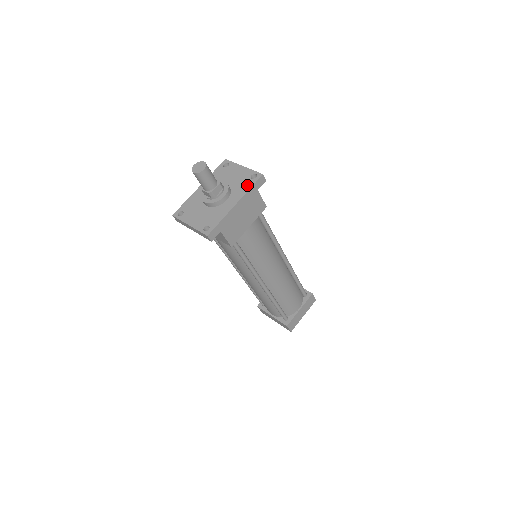
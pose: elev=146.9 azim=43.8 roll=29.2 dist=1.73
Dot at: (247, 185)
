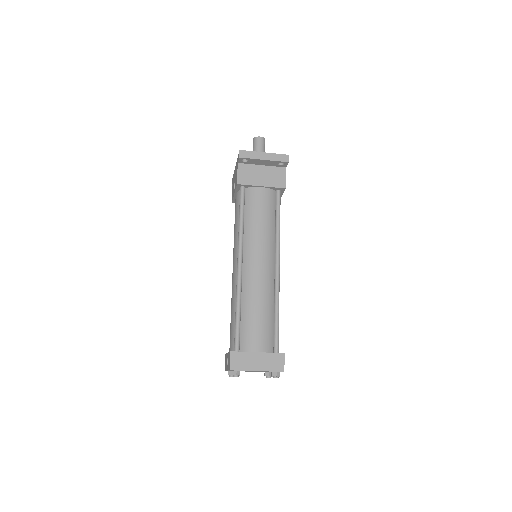
Dot at: occluded
